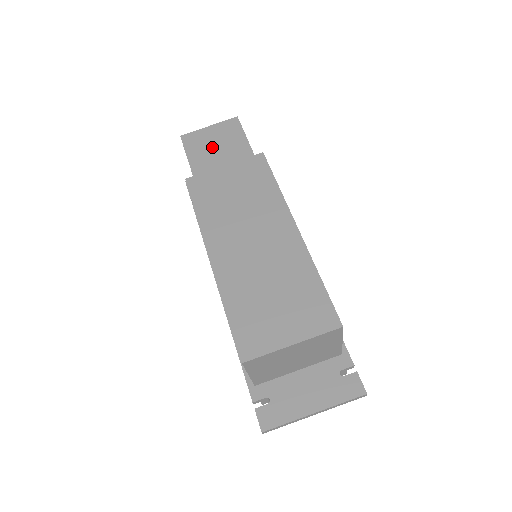
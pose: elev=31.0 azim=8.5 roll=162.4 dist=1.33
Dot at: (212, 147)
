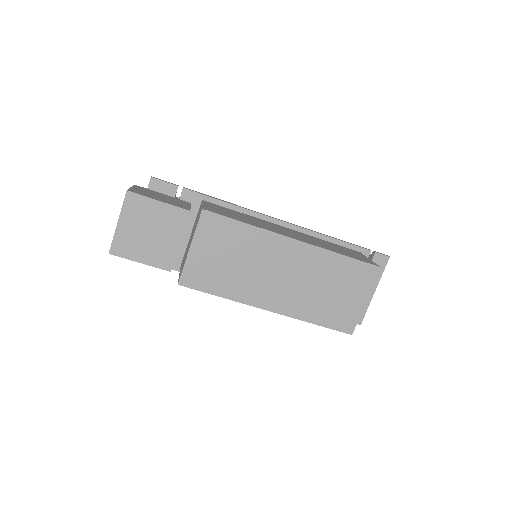
Dot at: (149, 237)
